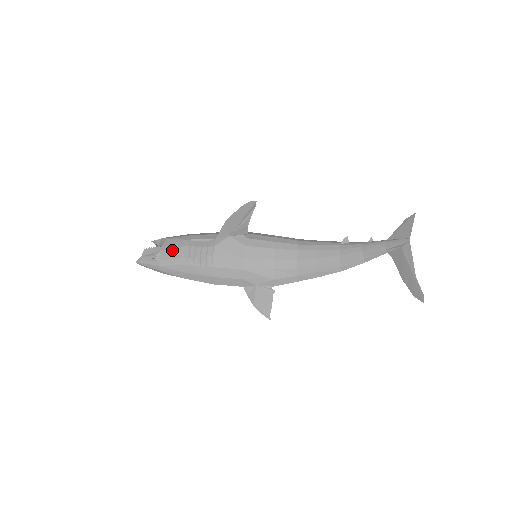
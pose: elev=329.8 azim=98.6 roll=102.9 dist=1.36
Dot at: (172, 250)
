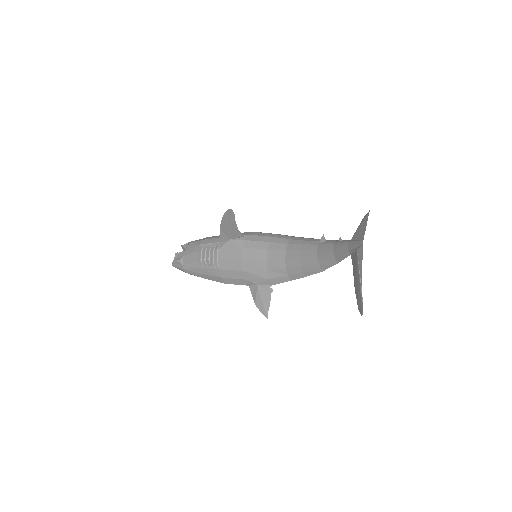
Dot at: (190, 255)
